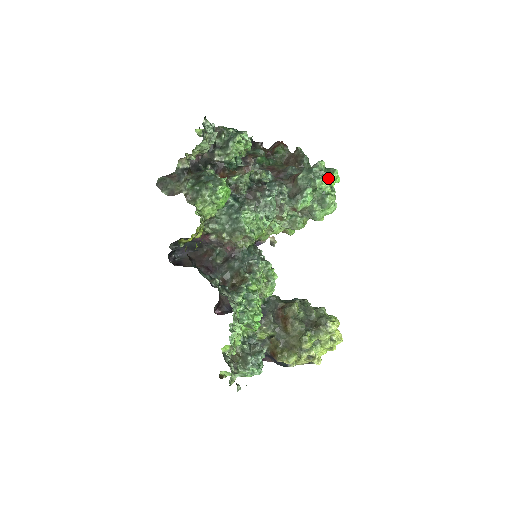
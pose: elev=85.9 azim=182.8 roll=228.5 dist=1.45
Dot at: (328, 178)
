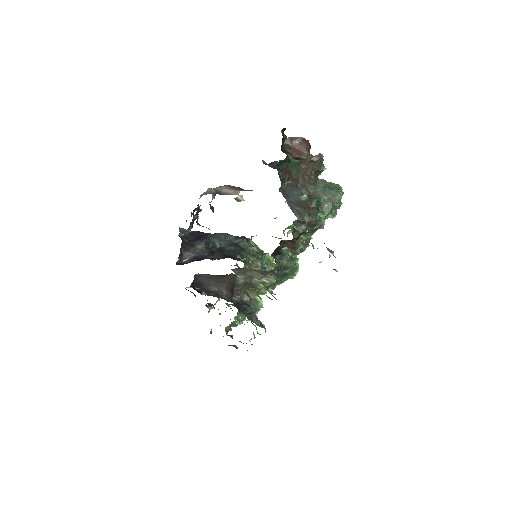
Dot at: occluded
